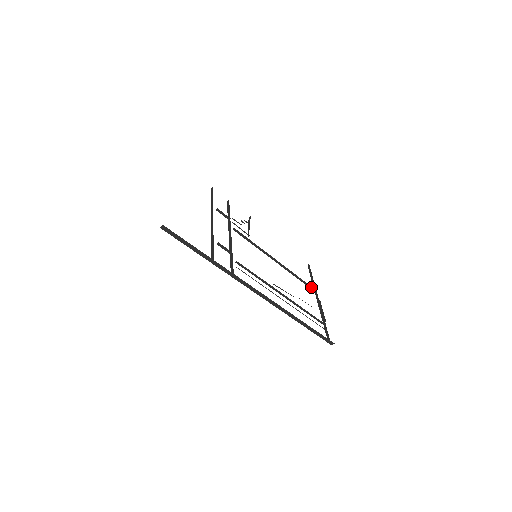
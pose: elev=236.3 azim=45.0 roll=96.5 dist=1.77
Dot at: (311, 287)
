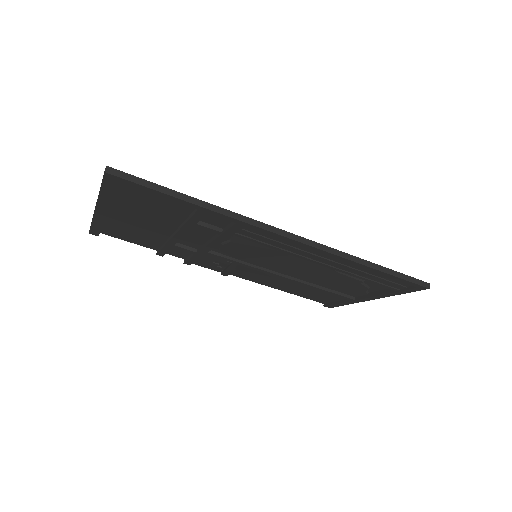
Dot at: (346, 295)
